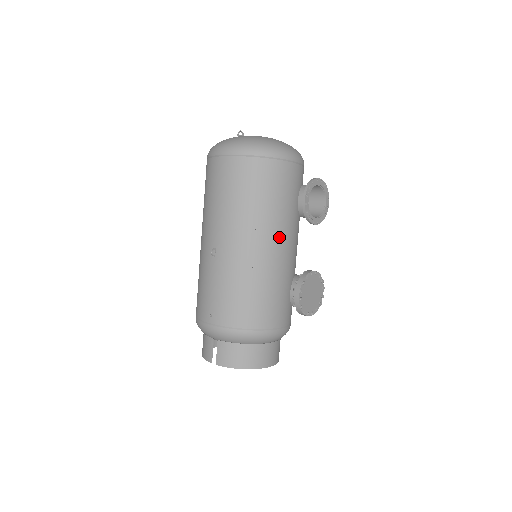
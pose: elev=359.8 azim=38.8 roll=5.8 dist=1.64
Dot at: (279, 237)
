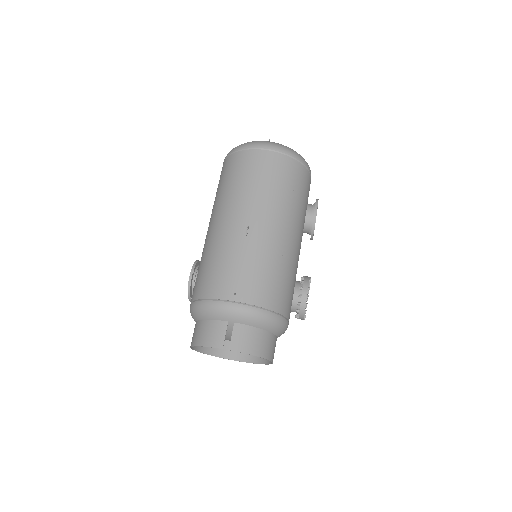
Dot at: (300, 234)
